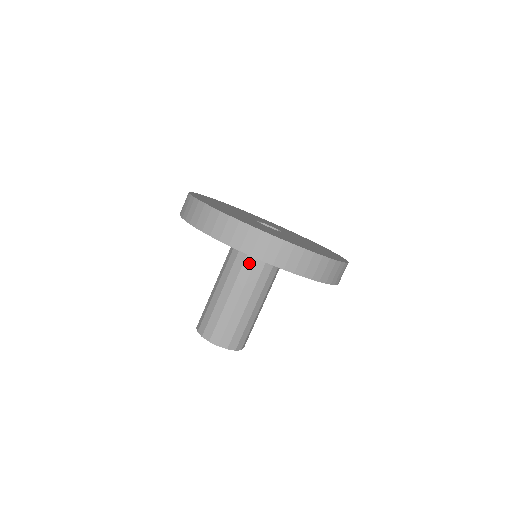
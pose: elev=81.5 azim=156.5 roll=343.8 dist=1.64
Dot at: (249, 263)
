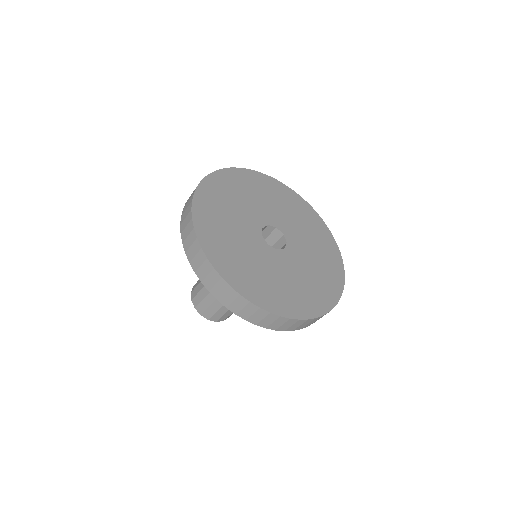
Dot at: occluded
